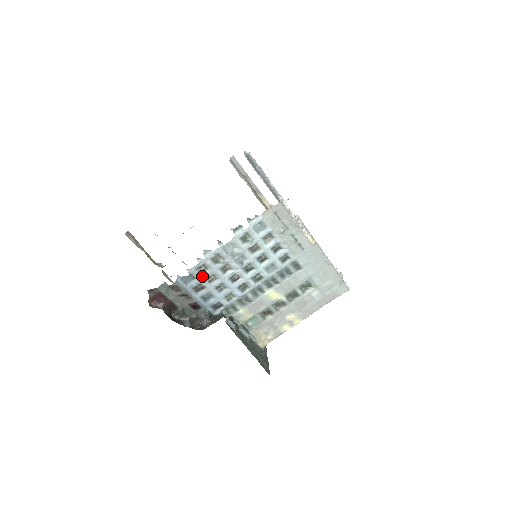
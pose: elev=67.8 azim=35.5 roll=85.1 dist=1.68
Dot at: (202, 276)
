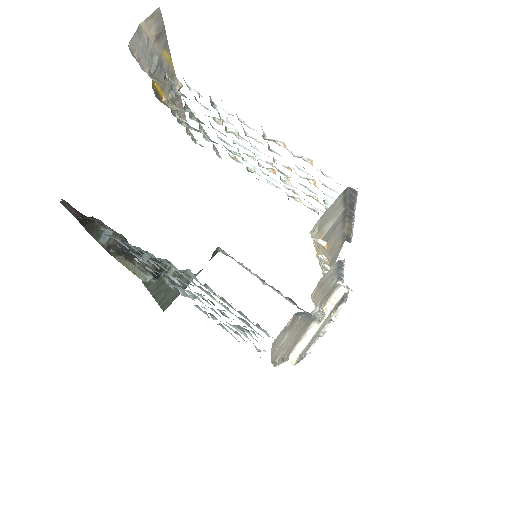
Dot at: occluded
